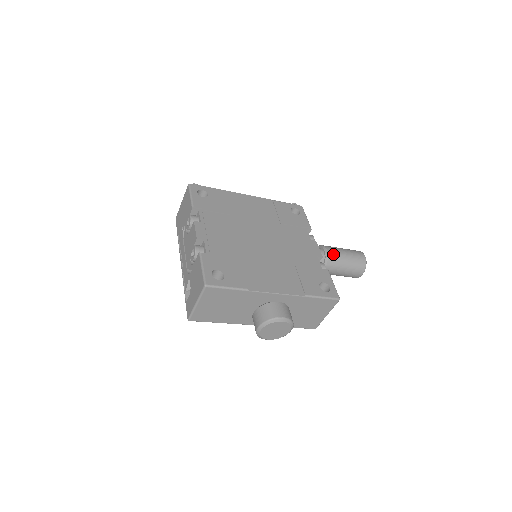
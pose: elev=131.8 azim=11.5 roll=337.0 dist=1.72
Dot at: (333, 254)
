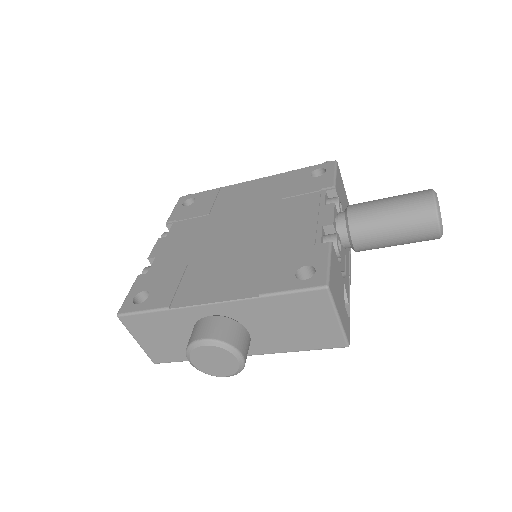
Dot at: (359, 213)
